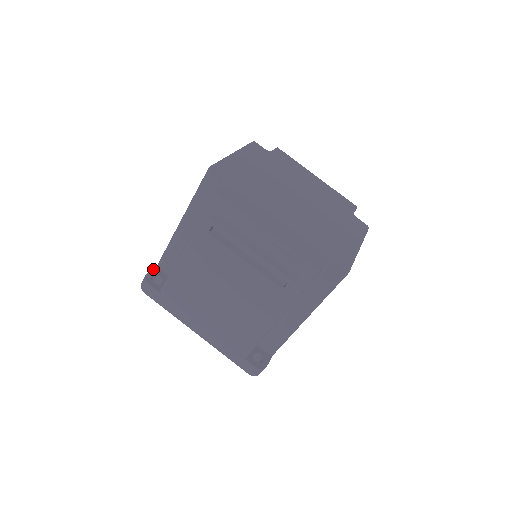
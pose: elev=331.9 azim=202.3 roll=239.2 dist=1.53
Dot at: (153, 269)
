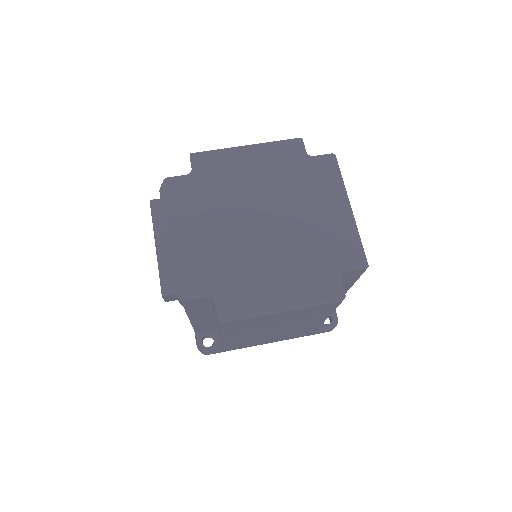
Dot at: occluded
